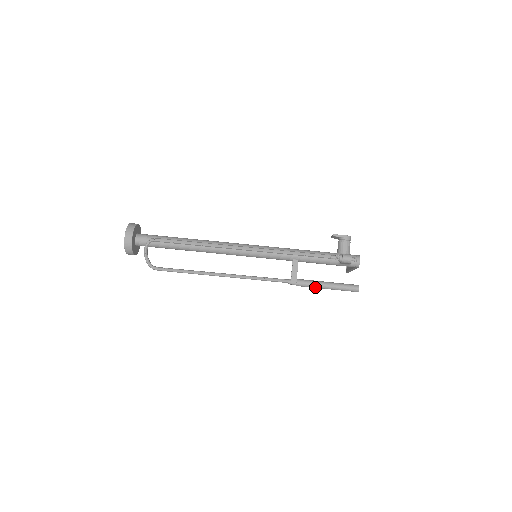
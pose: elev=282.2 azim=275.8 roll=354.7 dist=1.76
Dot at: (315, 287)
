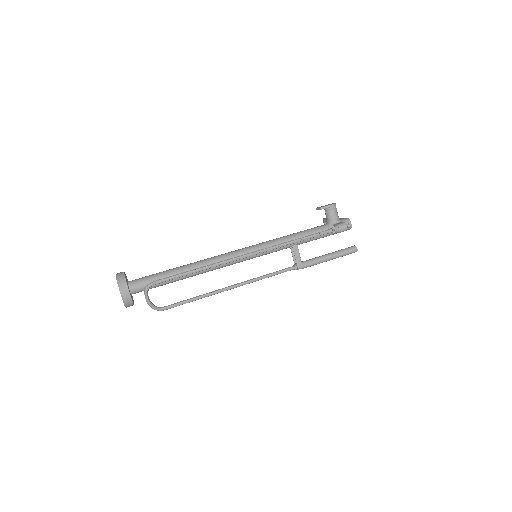
Dot at: (319, 263)
